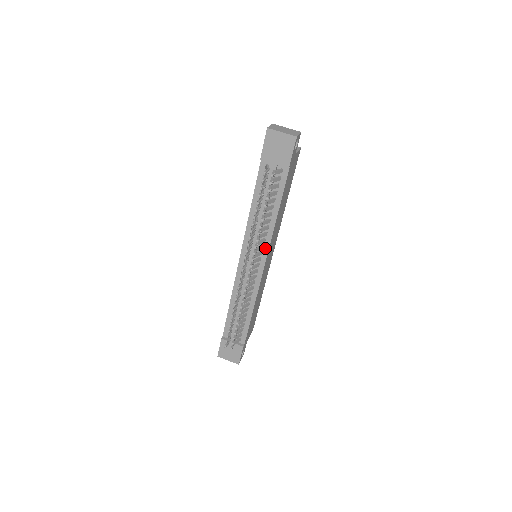
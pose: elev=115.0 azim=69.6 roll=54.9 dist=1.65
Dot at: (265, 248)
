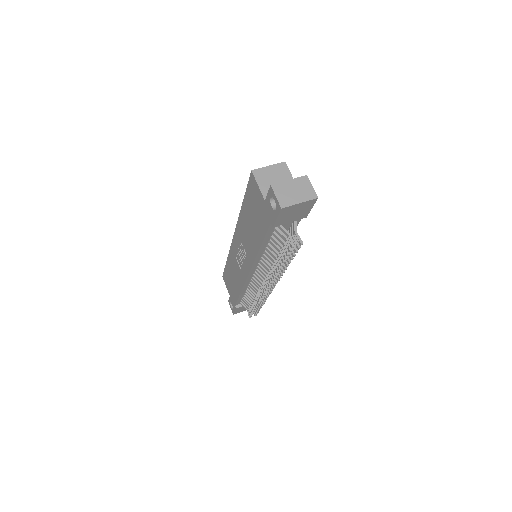
Dot at: occluded
